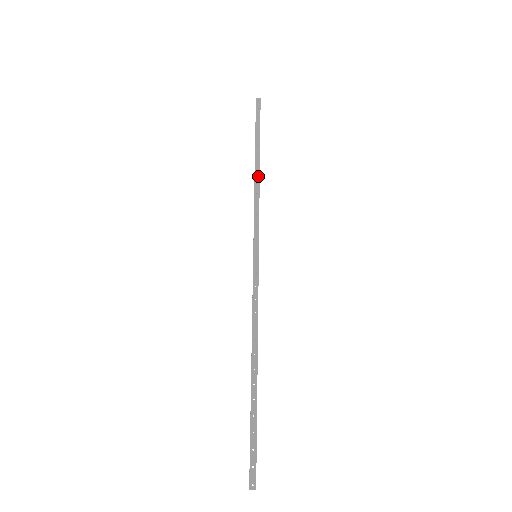
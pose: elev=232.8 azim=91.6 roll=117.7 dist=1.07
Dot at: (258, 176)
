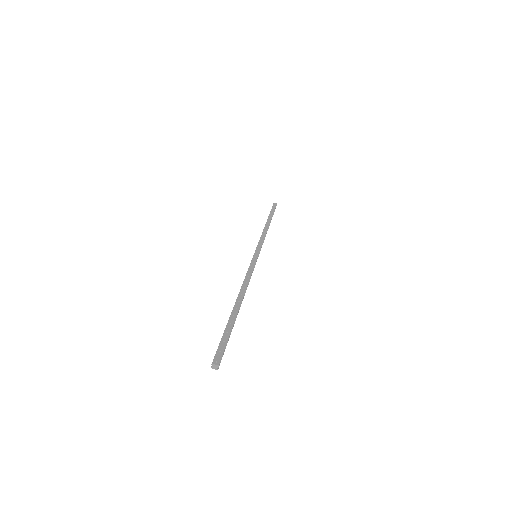
Dot at: (267, 227)
